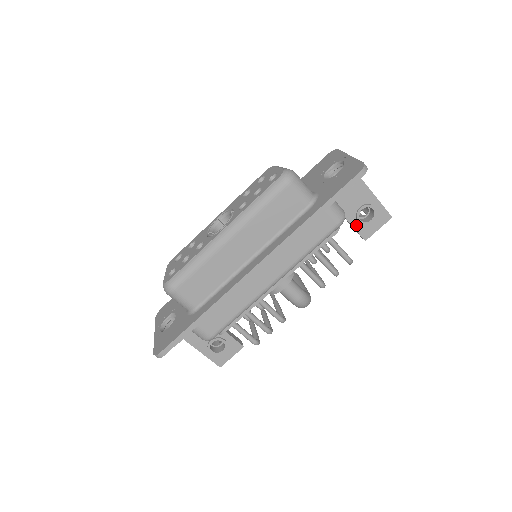
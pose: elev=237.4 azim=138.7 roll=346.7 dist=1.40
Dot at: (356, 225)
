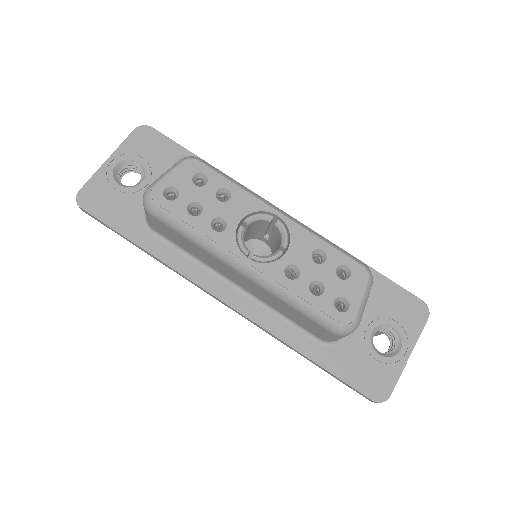
Dot at: occluded
